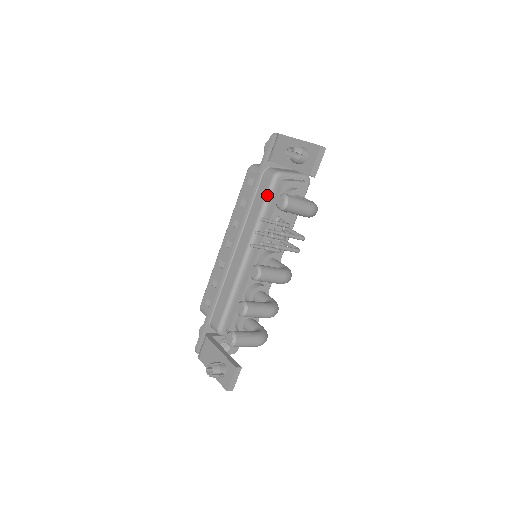
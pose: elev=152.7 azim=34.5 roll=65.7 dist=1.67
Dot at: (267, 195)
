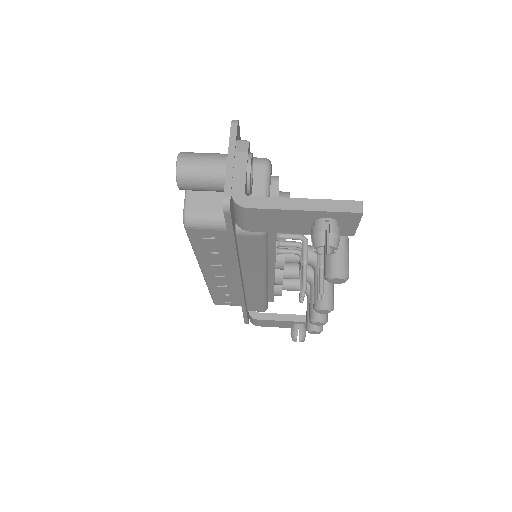
Dot at: (264, 247)
